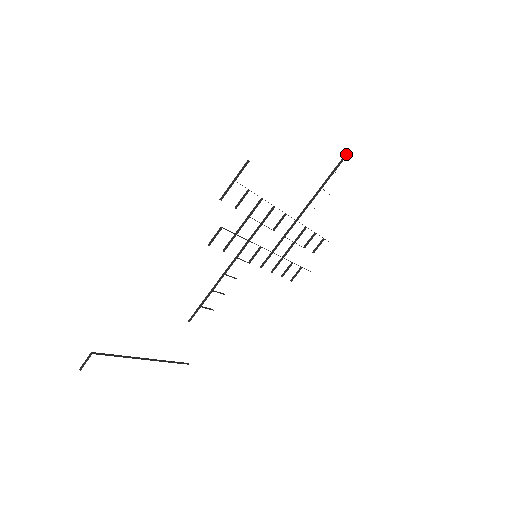
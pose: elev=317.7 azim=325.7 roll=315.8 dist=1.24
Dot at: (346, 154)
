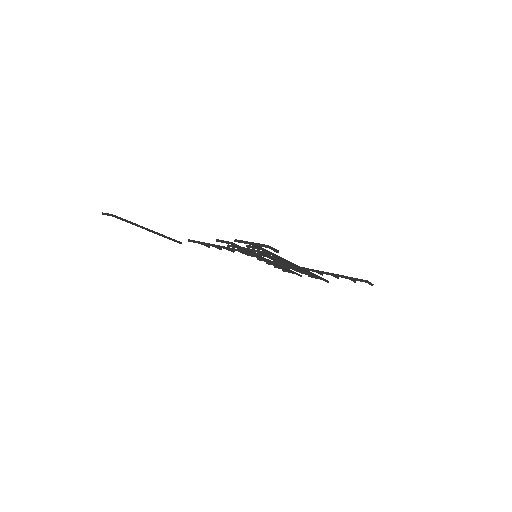
Dot at: (366, 281)
